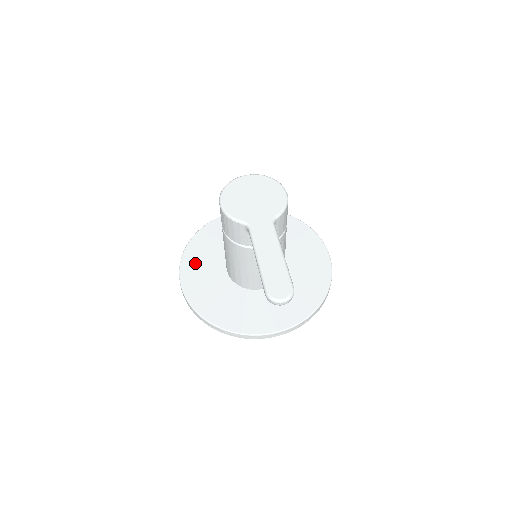
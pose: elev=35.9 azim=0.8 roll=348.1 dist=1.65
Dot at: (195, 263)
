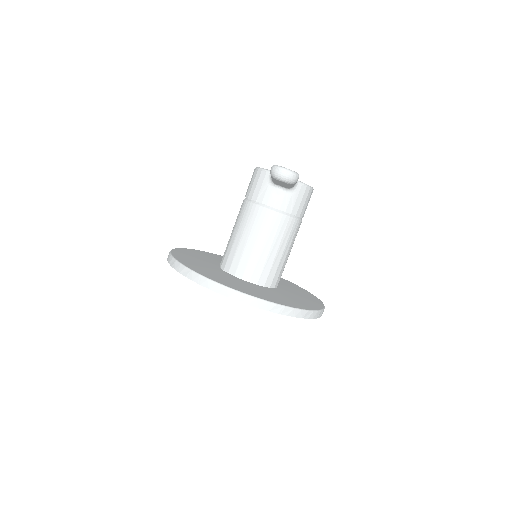
Dot at: (193, 253)
